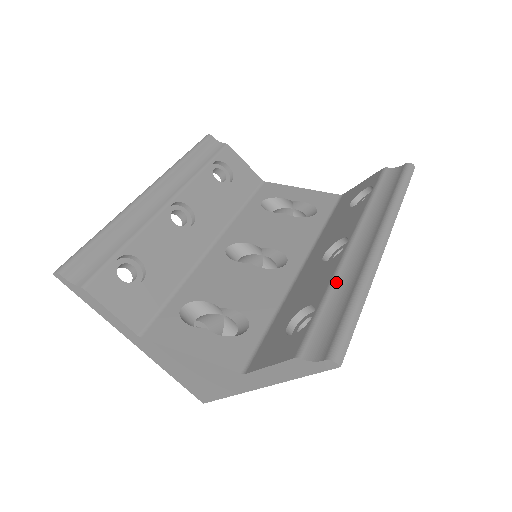
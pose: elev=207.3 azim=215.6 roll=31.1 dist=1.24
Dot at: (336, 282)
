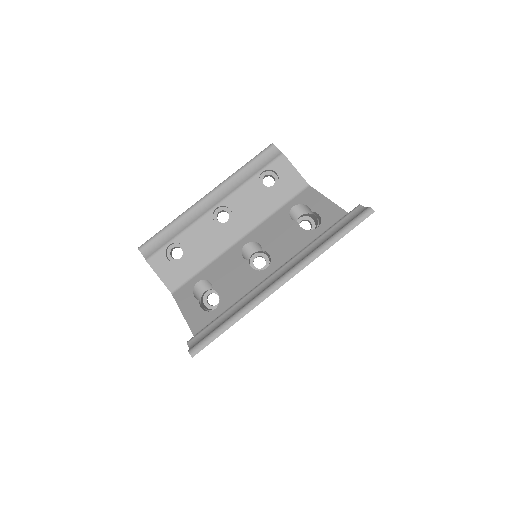
Dot at: (240, 302)
